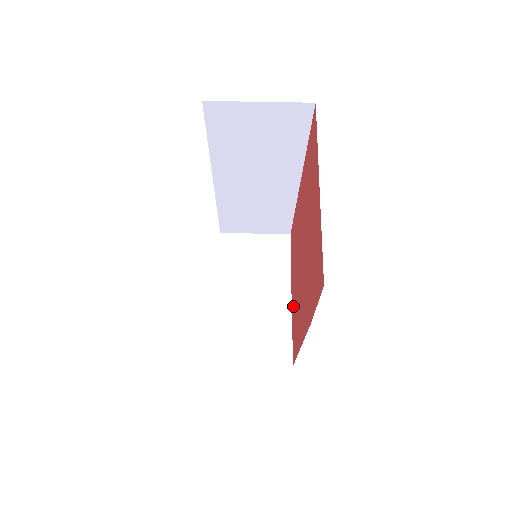
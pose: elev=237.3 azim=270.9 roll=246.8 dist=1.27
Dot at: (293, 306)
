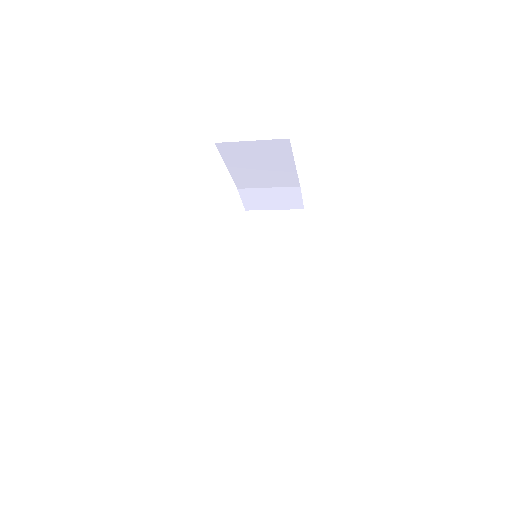
Dot at: occluded
